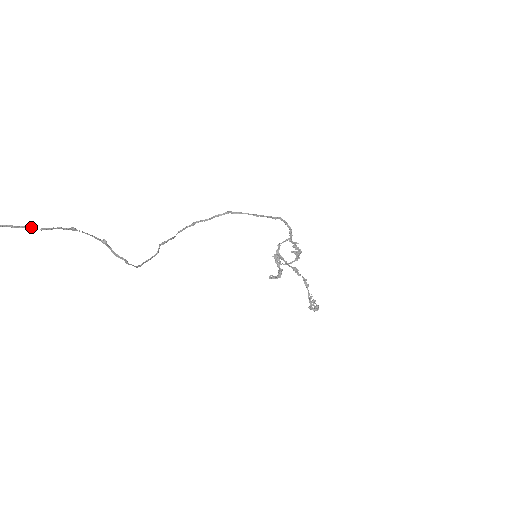
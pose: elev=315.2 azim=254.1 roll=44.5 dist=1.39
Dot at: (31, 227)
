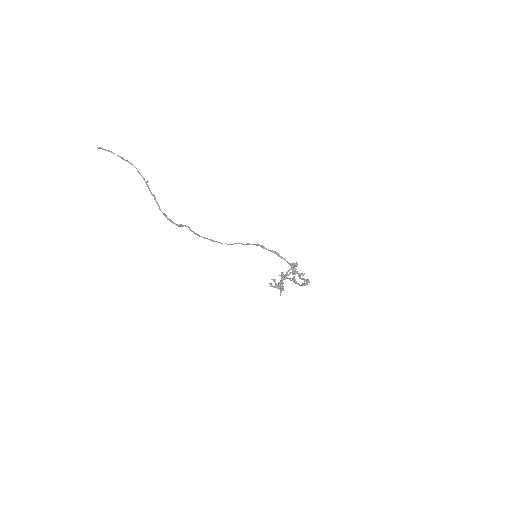
Dot at: (113, 153)
